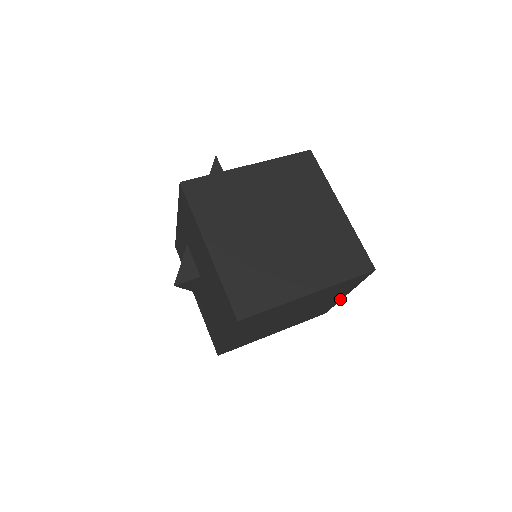
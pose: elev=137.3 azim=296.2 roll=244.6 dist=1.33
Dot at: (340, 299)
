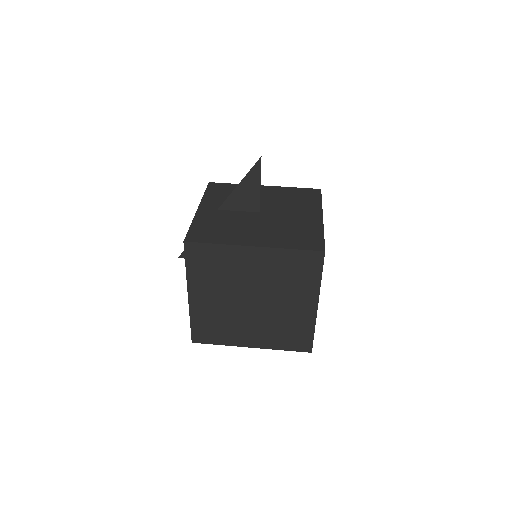
Dot at: occluded
